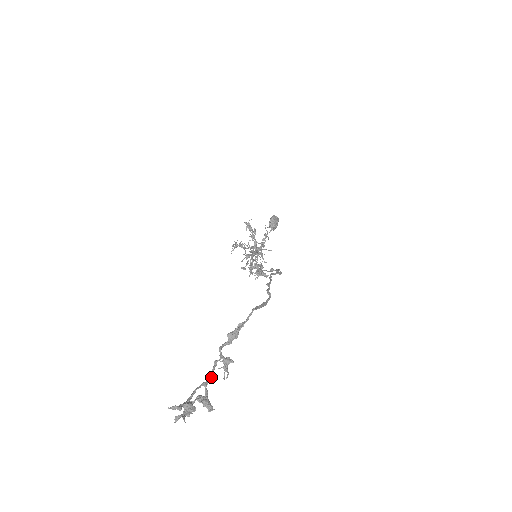
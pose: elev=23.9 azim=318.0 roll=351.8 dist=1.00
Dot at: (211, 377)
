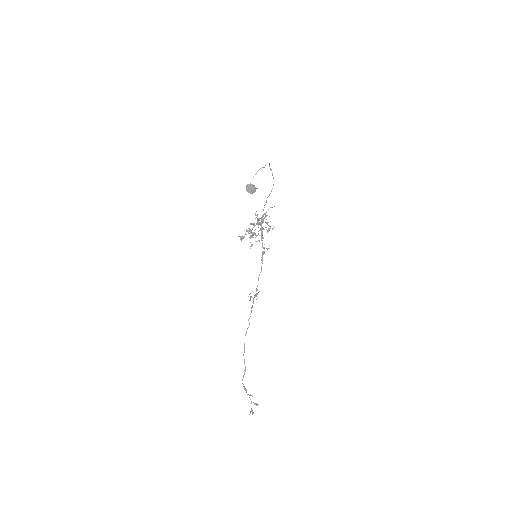
Dot at: (251, 401)
